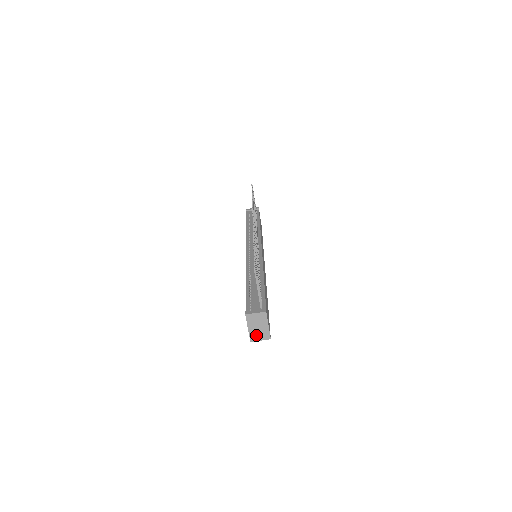
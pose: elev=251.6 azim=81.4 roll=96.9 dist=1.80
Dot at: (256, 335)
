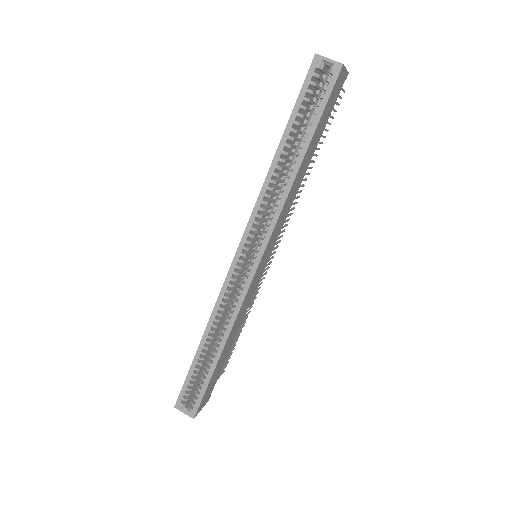
Dot at: occluded
